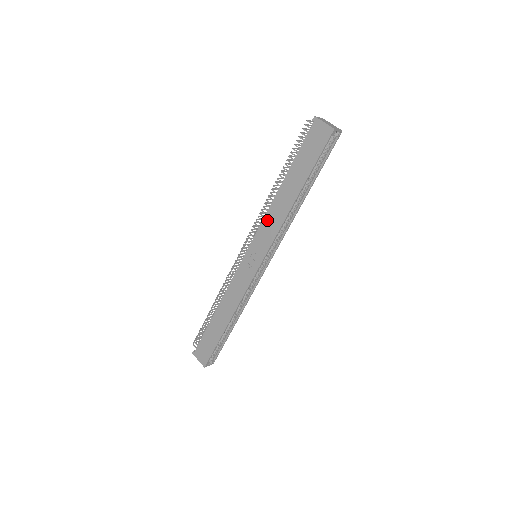
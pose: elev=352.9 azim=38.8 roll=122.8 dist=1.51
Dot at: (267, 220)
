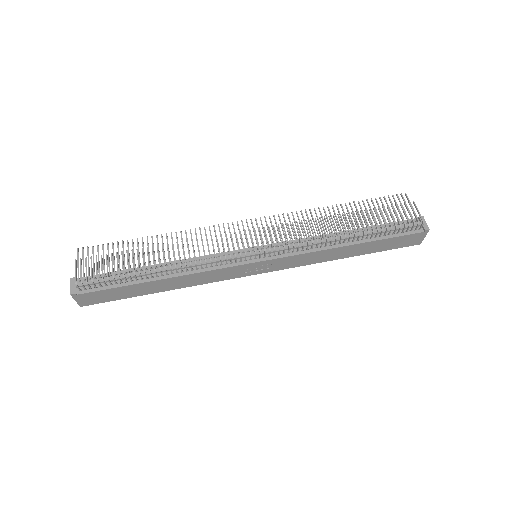
Dot at: (310, 256)
